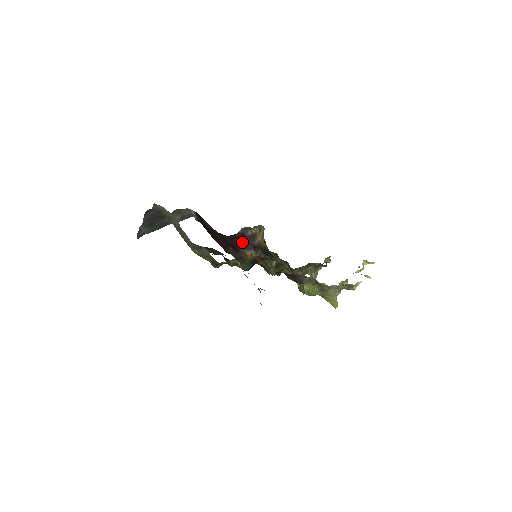
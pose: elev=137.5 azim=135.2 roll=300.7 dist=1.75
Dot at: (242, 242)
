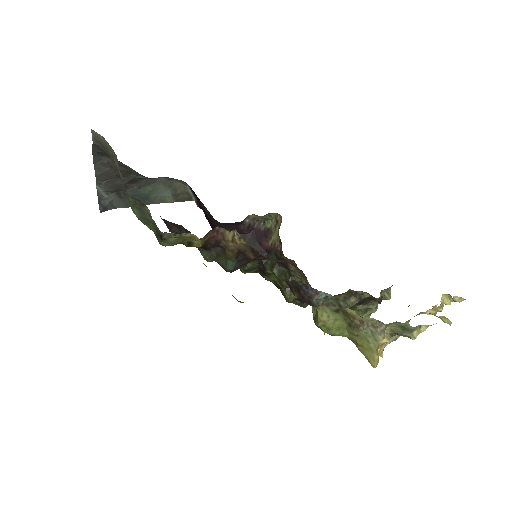
Dot at: (249, 241)
